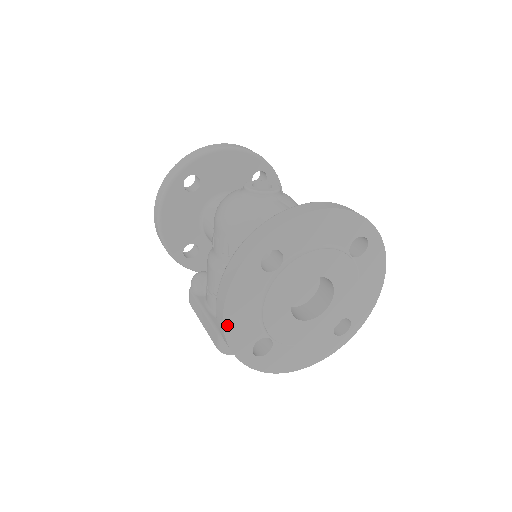
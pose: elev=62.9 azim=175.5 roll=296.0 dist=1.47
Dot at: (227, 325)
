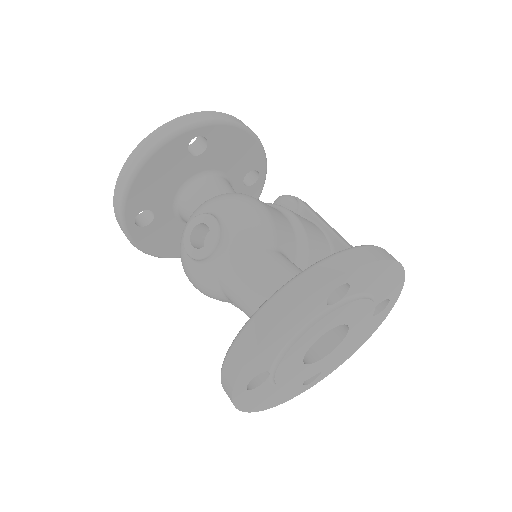
Dot at: (267, 407)
